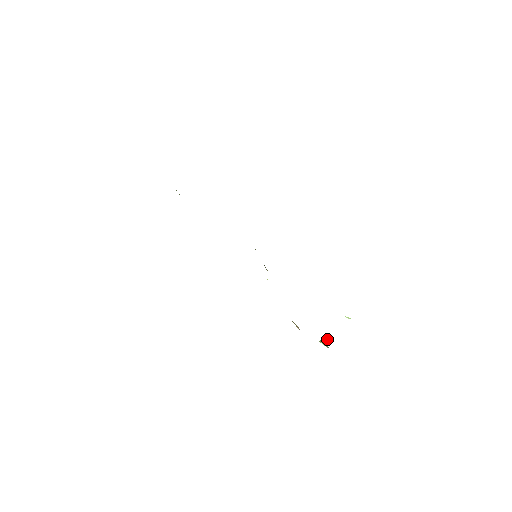
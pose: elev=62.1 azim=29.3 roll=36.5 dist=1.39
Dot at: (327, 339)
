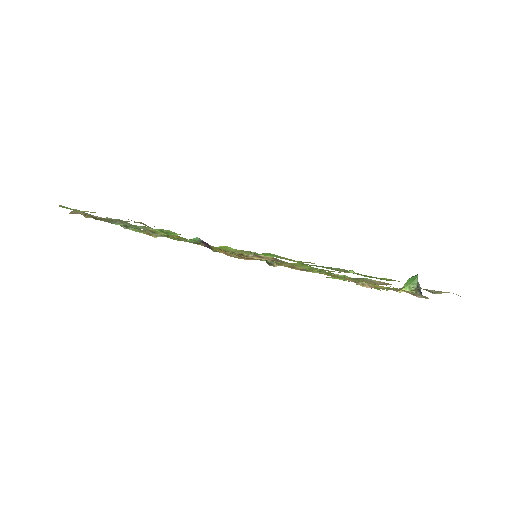
Dot at: (415, 276)
